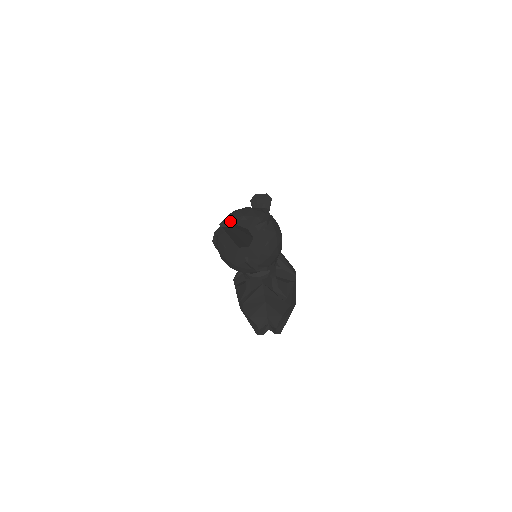
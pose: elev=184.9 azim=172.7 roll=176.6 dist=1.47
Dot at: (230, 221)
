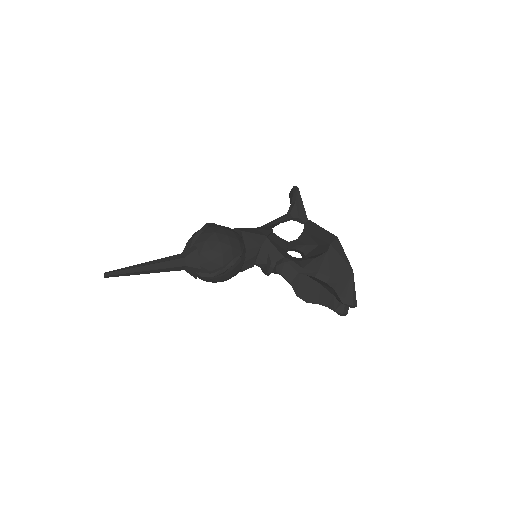
Dot at: occluded
